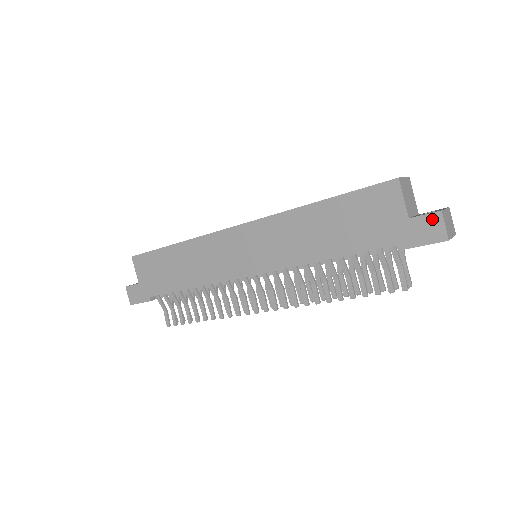
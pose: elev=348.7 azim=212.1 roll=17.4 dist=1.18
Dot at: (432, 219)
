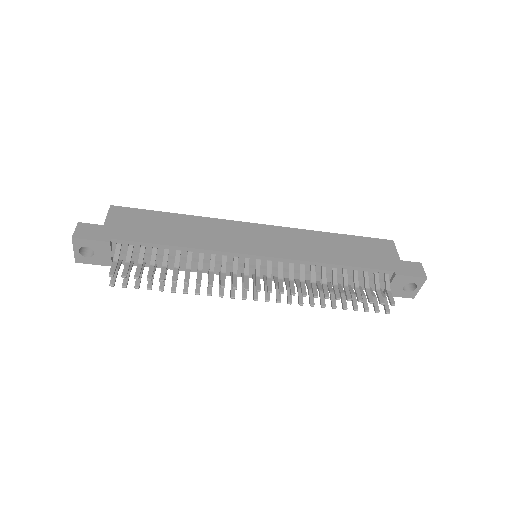
Dot at: (416, 265)
